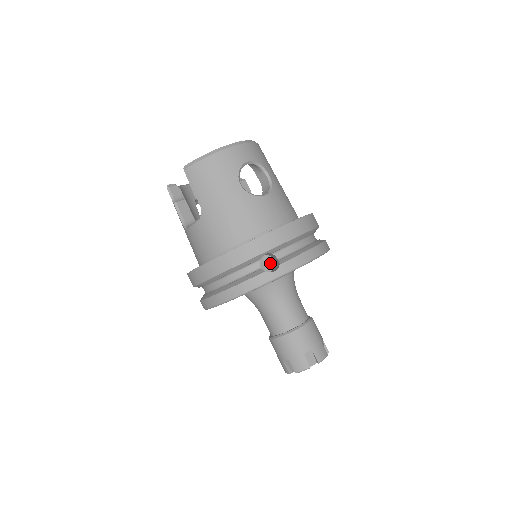
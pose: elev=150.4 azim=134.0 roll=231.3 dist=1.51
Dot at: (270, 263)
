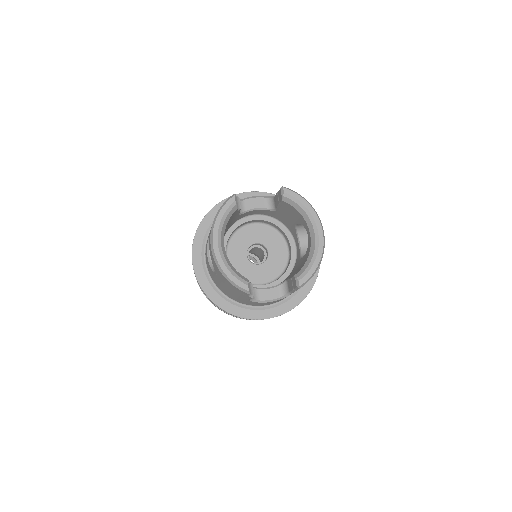
Dot at: occluded
